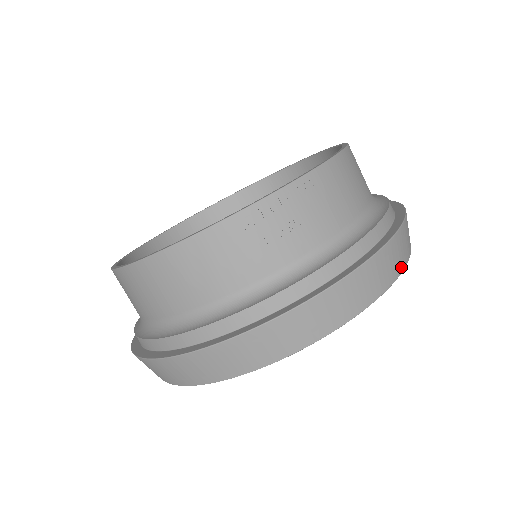
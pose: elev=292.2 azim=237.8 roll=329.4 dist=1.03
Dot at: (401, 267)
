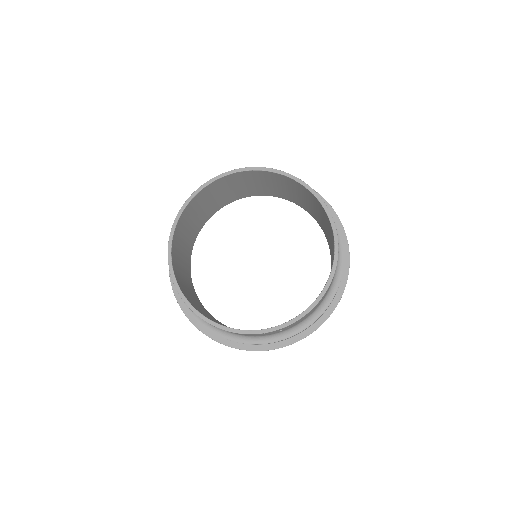
Dot at: occluded
